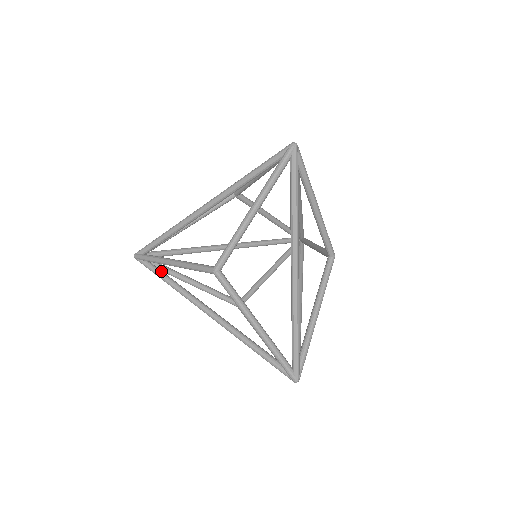
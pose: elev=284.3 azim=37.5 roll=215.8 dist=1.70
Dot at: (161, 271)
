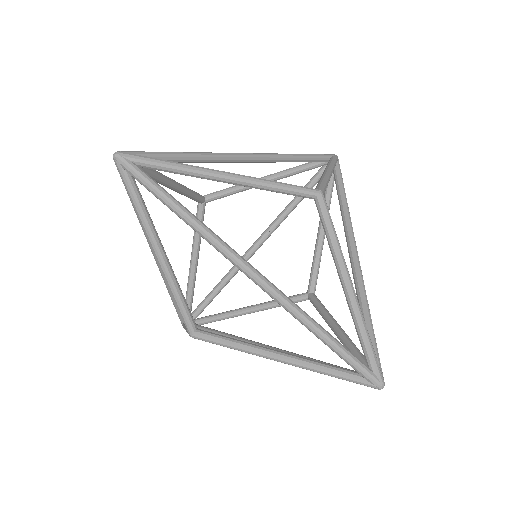
Dot at: occluded
